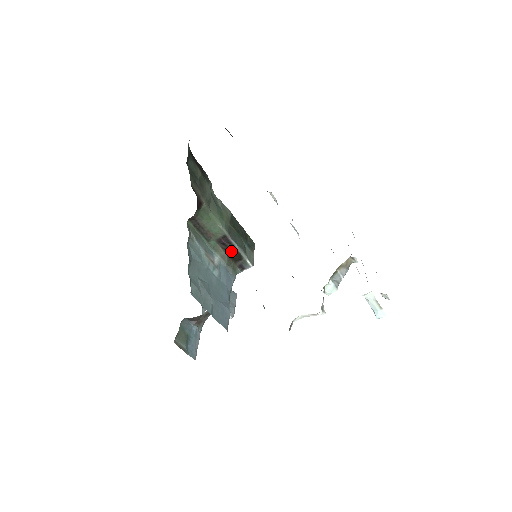
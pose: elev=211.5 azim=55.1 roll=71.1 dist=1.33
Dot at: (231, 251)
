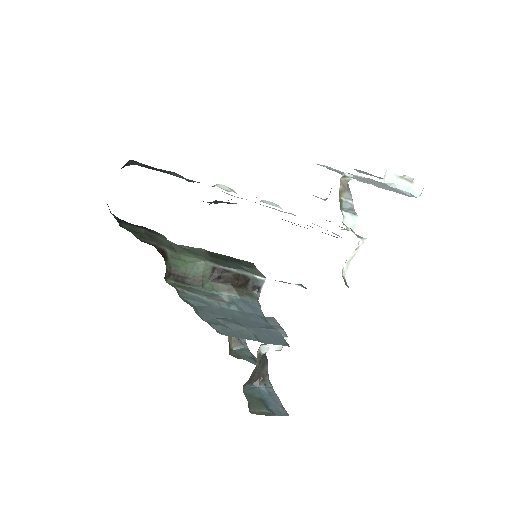
Dot at: (232, 279)
